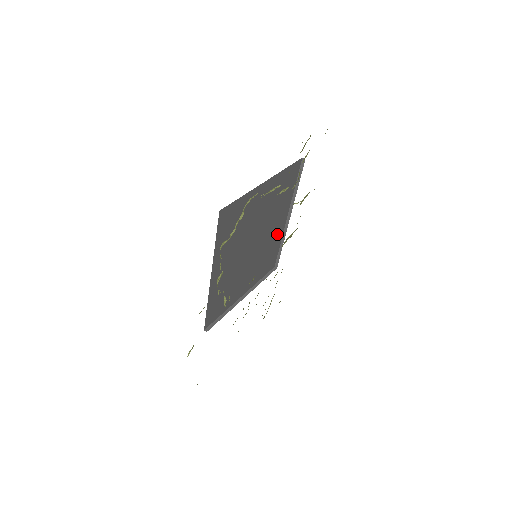
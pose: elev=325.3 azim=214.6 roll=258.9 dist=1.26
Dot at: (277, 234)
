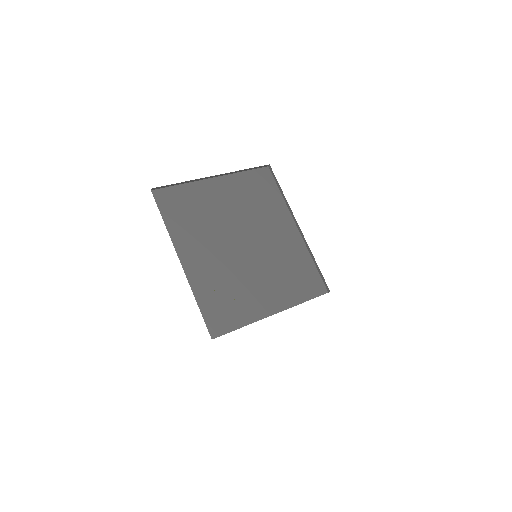
Dot at: (292, 245)
